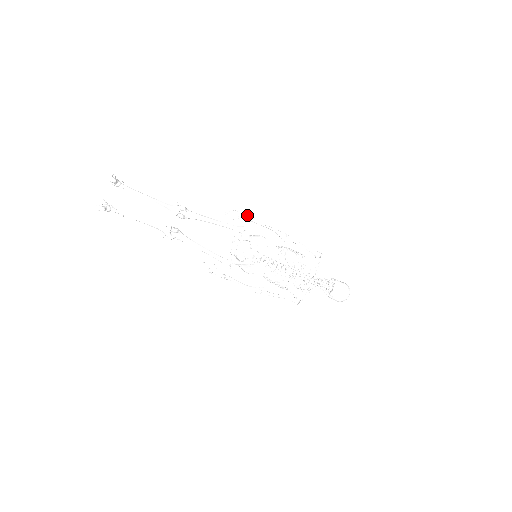
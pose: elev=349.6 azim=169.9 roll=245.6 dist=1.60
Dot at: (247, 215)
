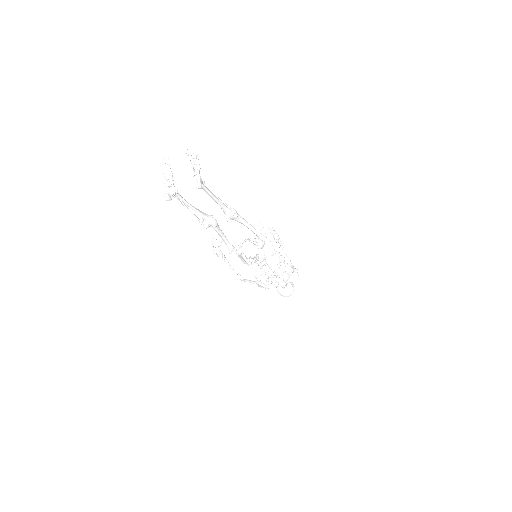
Dot at: (277, 236)
